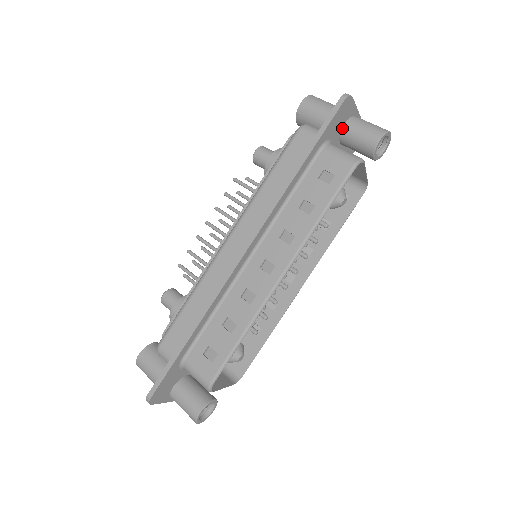
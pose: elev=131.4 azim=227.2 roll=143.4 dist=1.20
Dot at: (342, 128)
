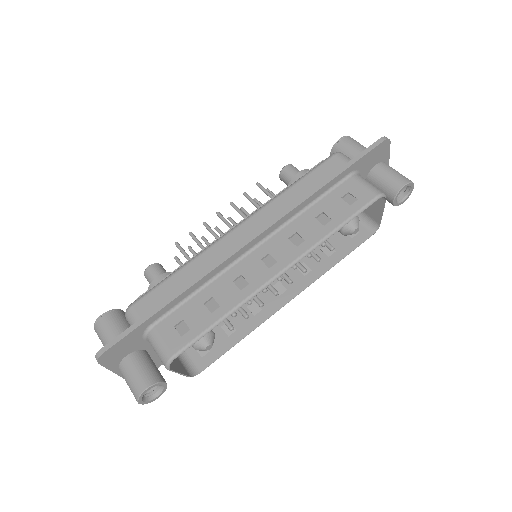
Dot at: (372, 168)
